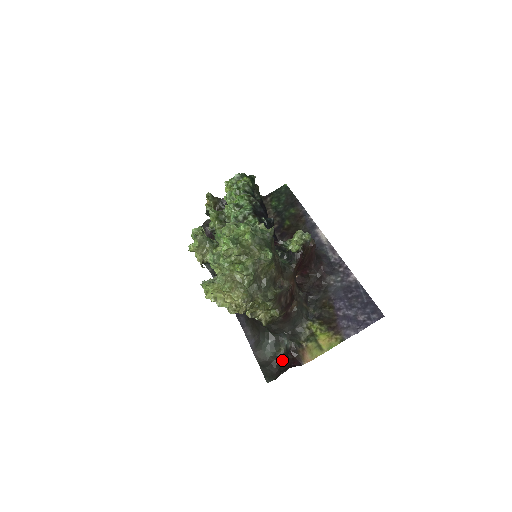
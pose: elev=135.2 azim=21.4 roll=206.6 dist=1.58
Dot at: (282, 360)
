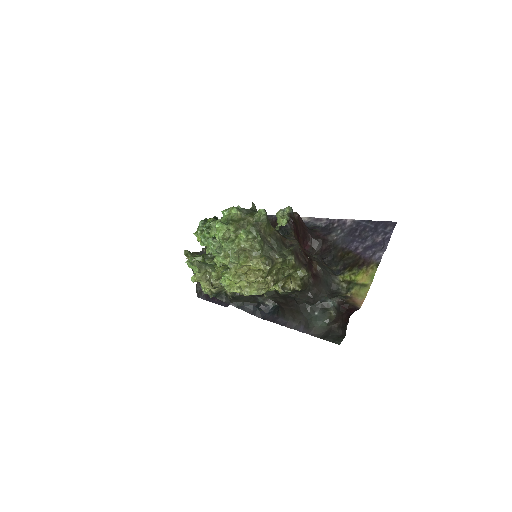
Dot at: (339, 320)
